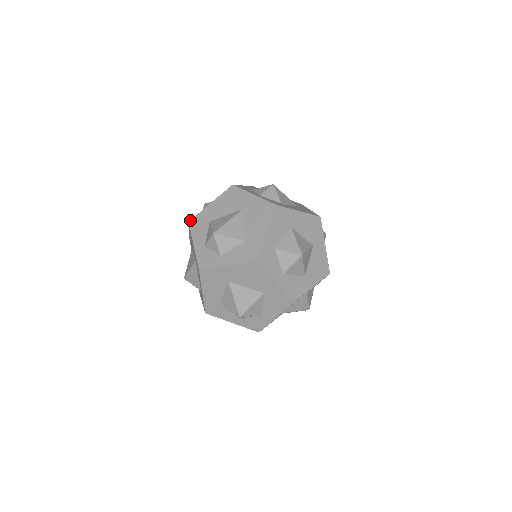
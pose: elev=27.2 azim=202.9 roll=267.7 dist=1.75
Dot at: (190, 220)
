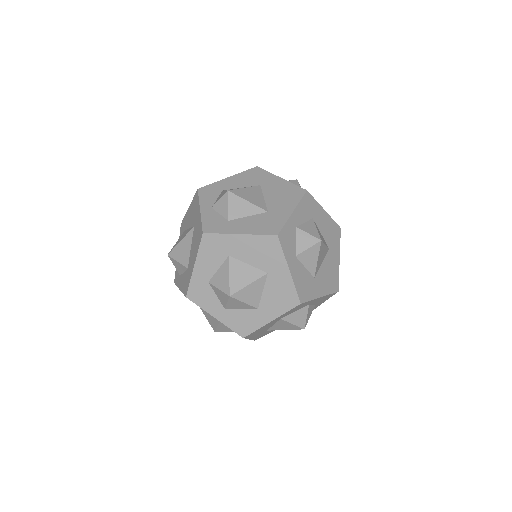
Dot at: occluded
